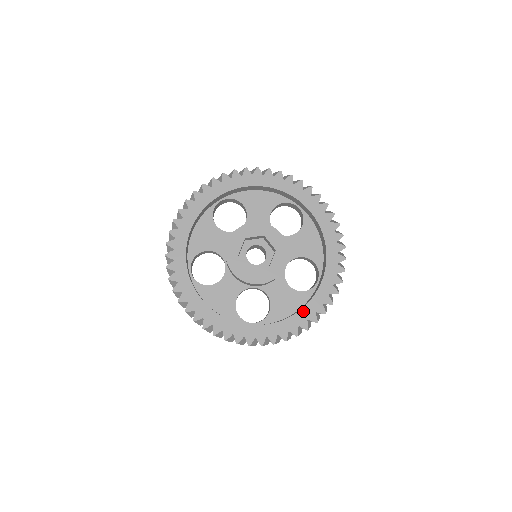
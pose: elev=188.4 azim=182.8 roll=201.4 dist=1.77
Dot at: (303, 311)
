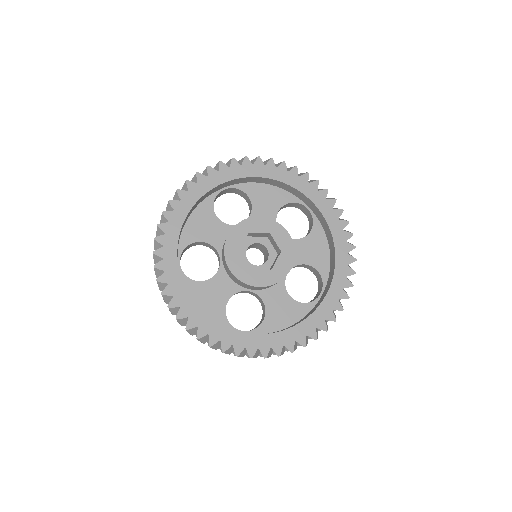
Dot at: (302, 324)
